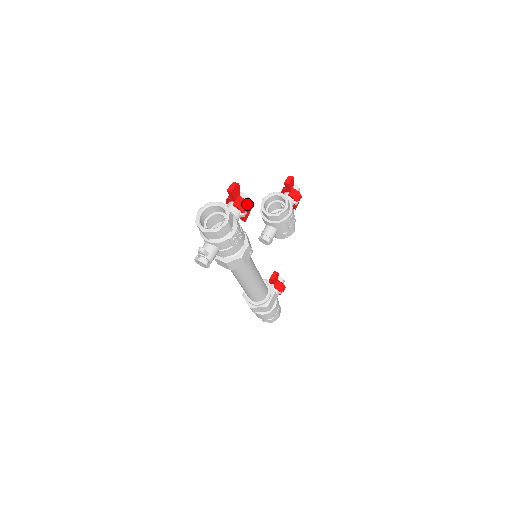
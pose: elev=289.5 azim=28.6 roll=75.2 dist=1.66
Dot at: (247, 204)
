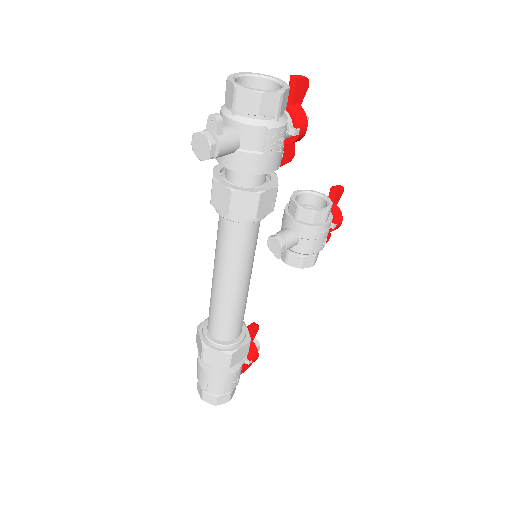
Dot at: (306, 121)
